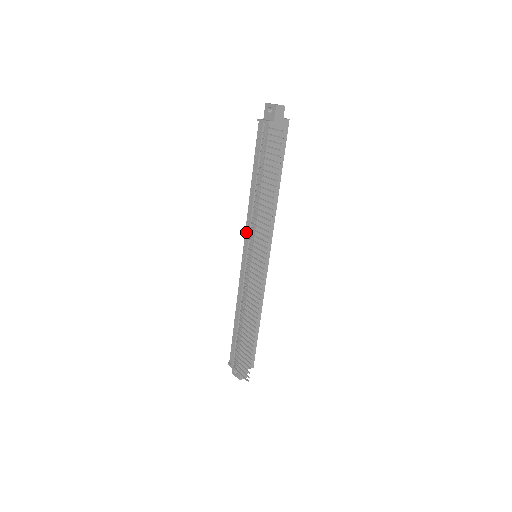
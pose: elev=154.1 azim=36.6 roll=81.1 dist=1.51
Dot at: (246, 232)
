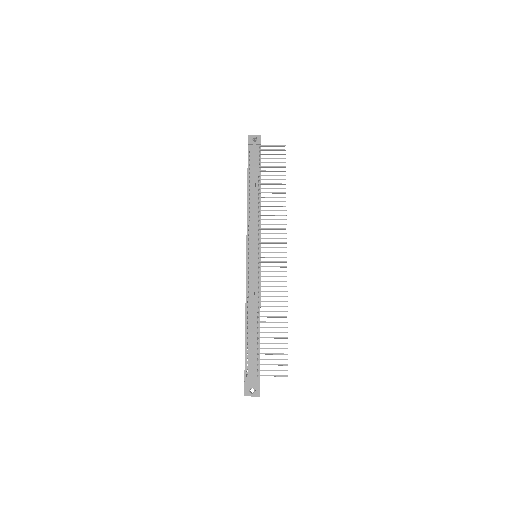
Dot at: (248, 233)
